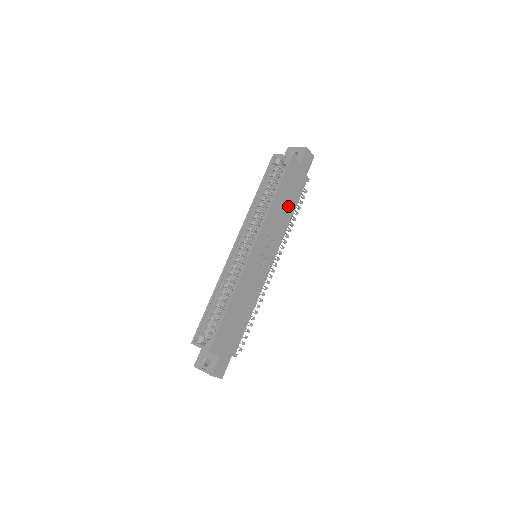
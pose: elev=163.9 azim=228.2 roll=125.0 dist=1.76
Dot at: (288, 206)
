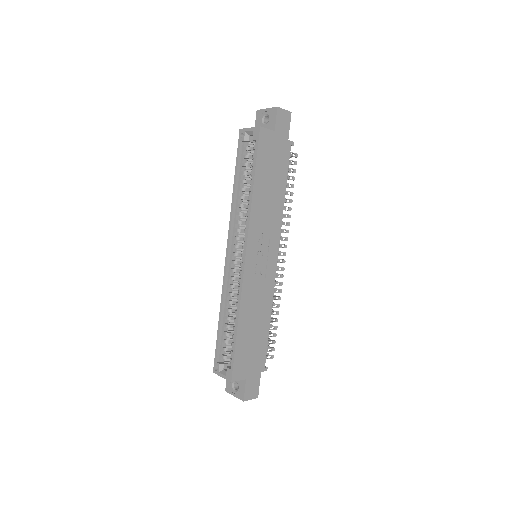
Dot at: (275, 187)
